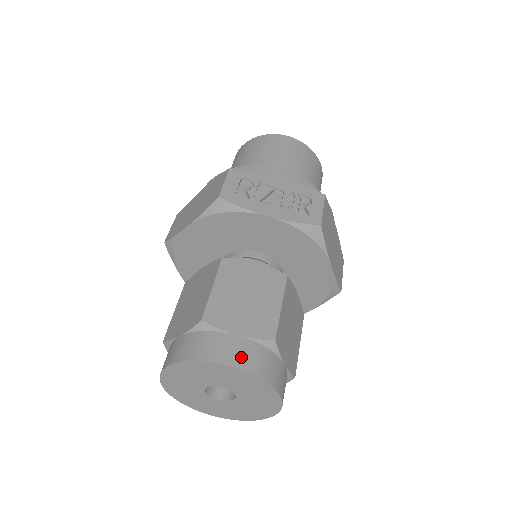
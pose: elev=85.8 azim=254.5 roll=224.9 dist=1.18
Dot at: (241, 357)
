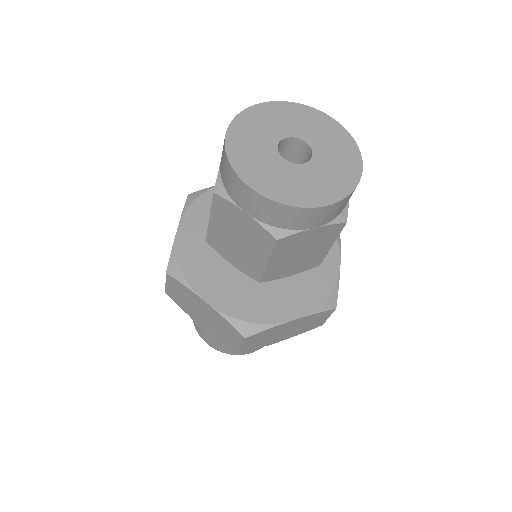
Dot at: occluded
